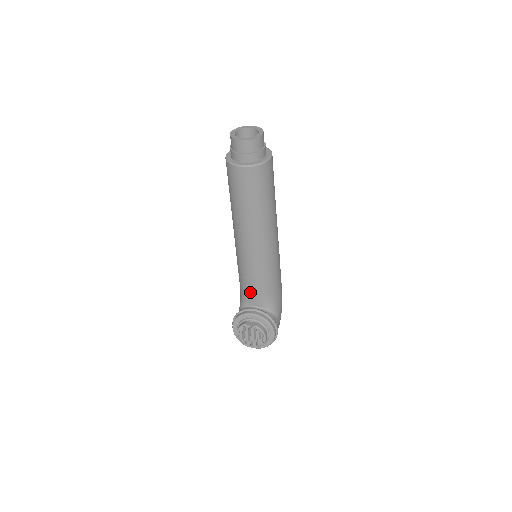
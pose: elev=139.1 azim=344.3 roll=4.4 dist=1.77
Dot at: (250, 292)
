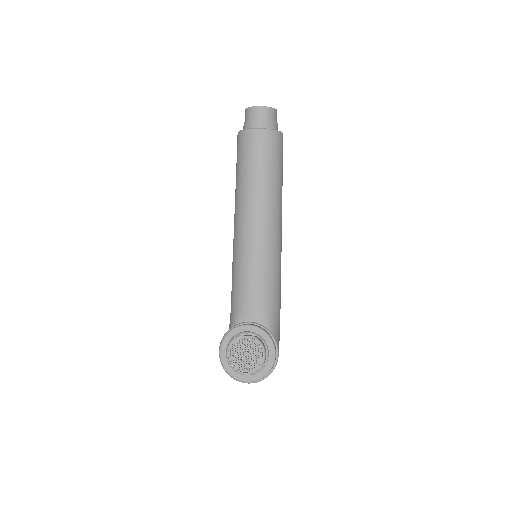
Dot at: (246, 300)
